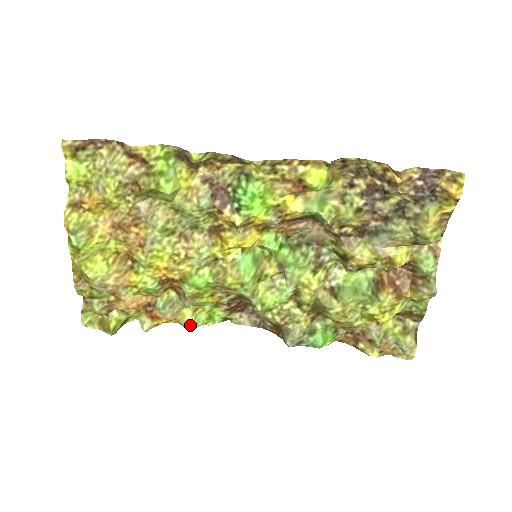
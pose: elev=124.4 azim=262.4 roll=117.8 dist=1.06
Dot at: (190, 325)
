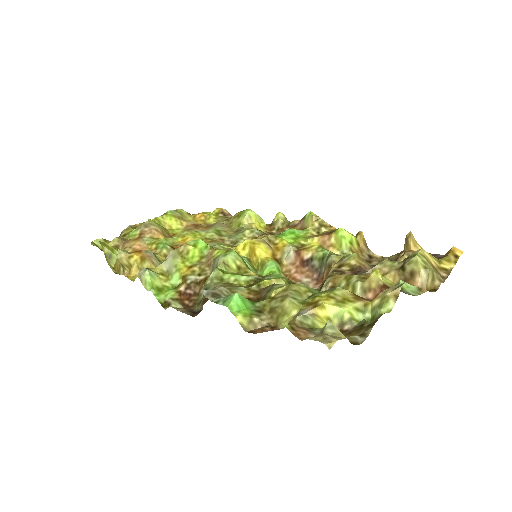
Dot at: (147, 269)
